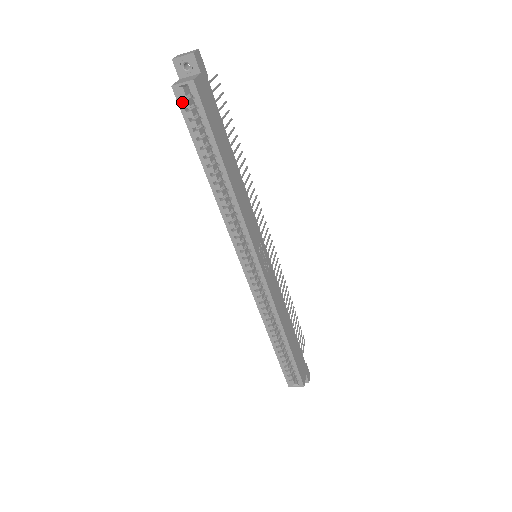
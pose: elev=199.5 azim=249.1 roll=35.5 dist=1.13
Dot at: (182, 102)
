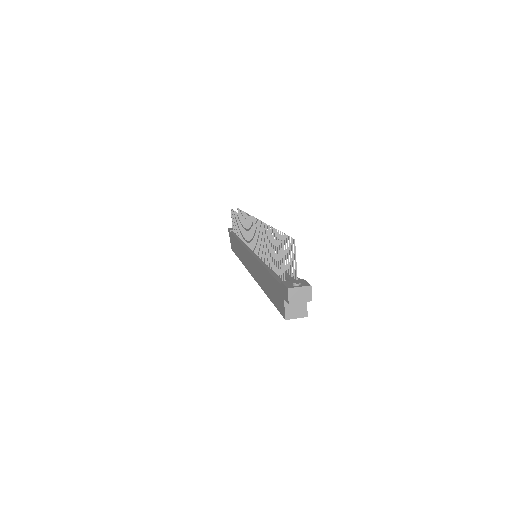
Dot at: occluded
